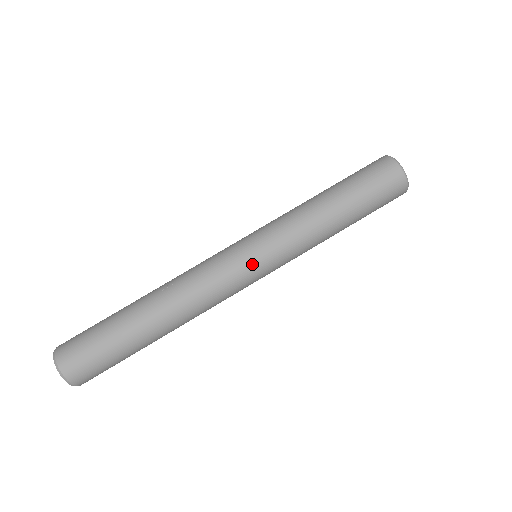
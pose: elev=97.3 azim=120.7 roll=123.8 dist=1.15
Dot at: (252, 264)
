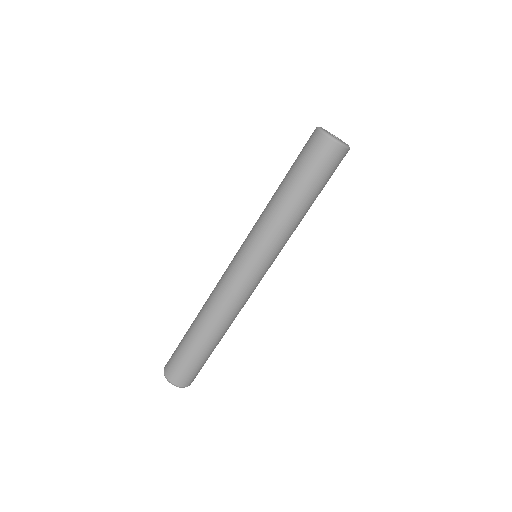
Dot at: (256, 271)
